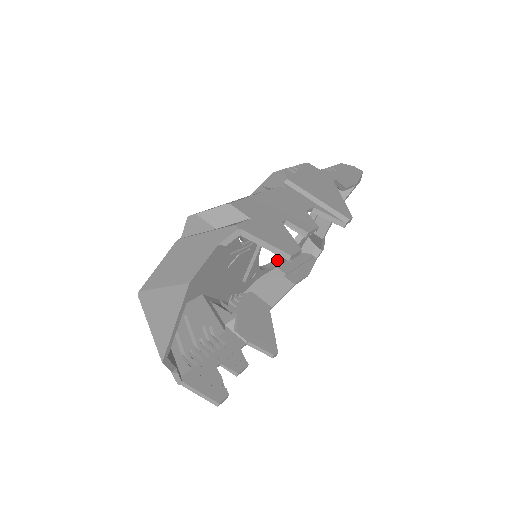
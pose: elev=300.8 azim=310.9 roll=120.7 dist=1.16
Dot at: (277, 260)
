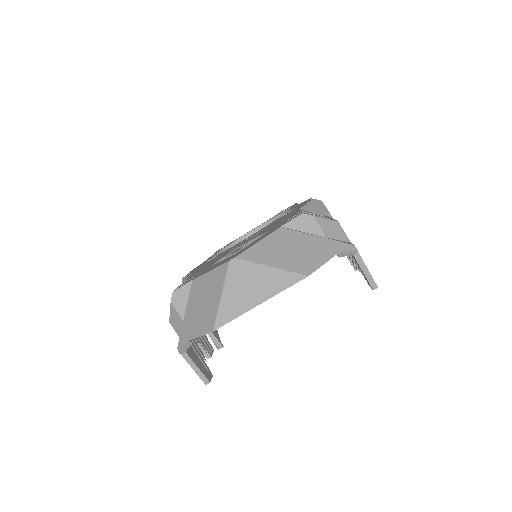
Dot at: occluded
